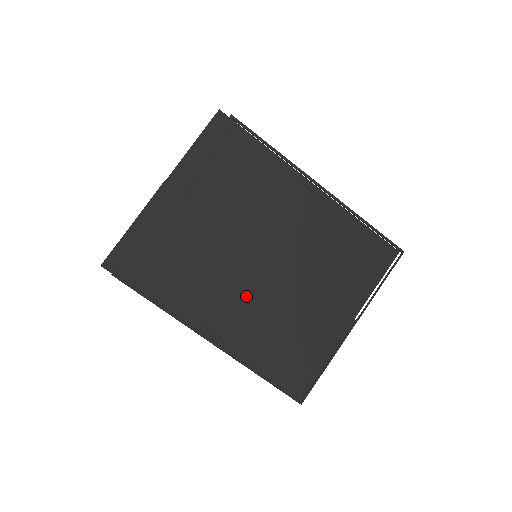
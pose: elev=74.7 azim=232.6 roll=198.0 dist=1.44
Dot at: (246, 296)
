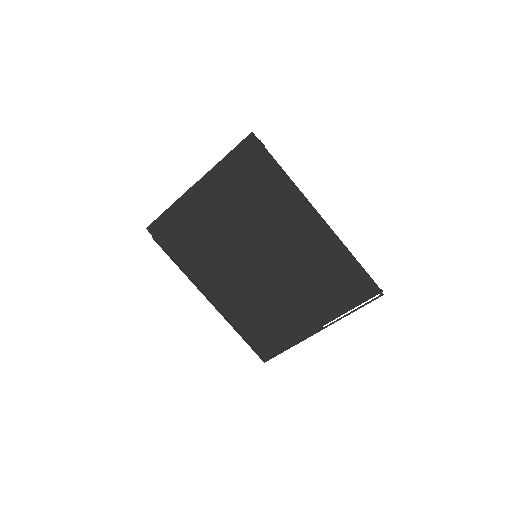
Dot at: (241, 281)
